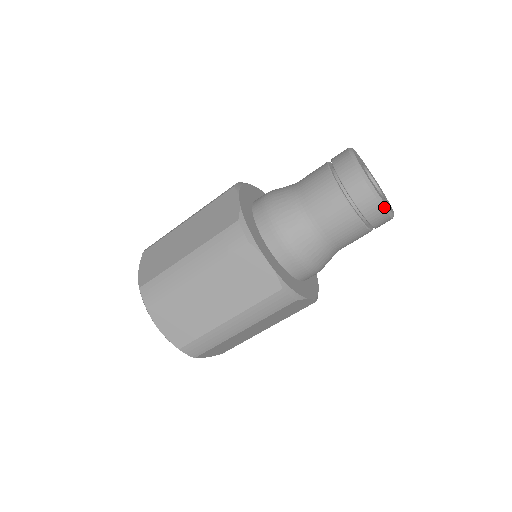
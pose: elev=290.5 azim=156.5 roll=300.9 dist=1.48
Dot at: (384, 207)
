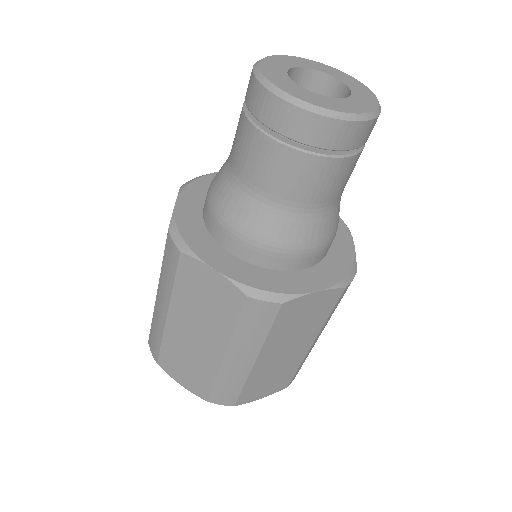
Dot at: (376, 115)
